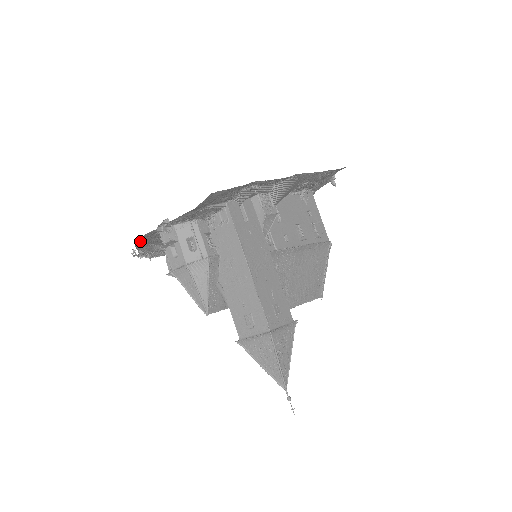
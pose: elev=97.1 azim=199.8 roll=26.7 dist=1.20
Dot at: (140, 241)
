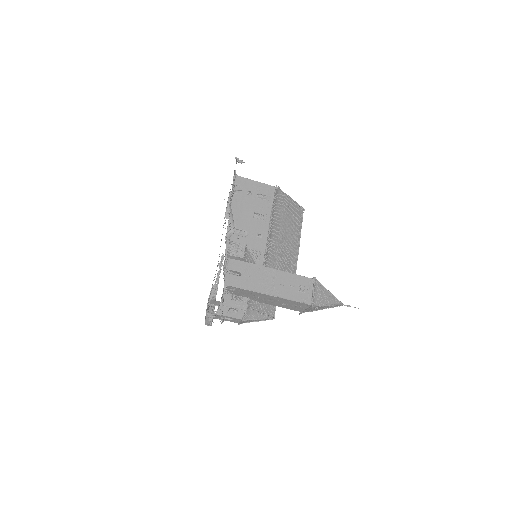
Dot at: (205, 321)
